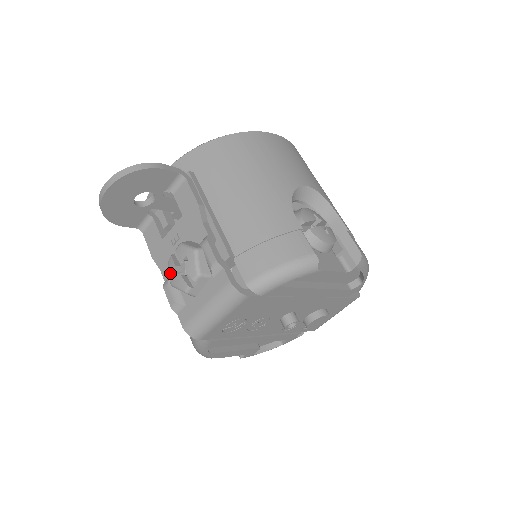
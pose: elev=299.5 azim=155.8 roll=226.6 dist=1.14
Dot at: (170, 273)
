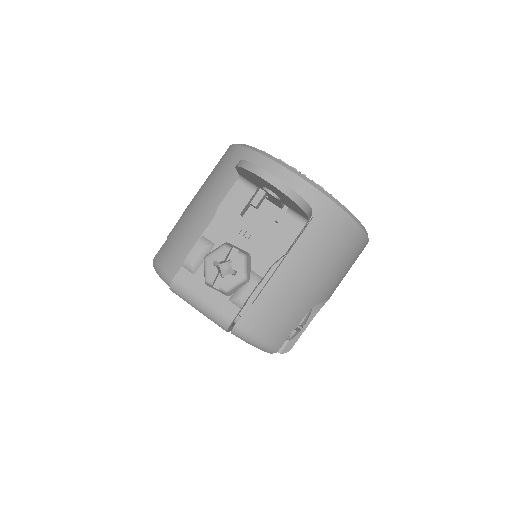
Dot at: (215, 255)
